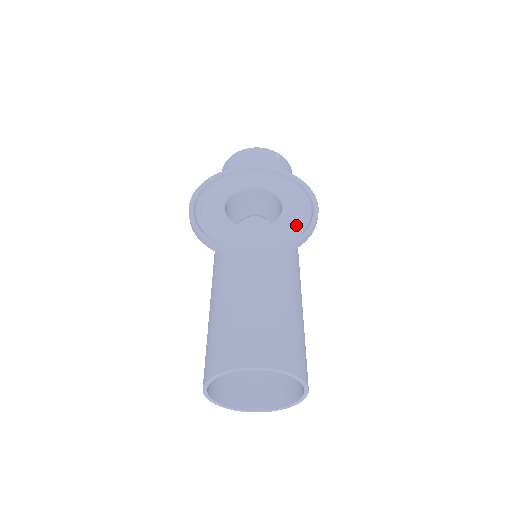
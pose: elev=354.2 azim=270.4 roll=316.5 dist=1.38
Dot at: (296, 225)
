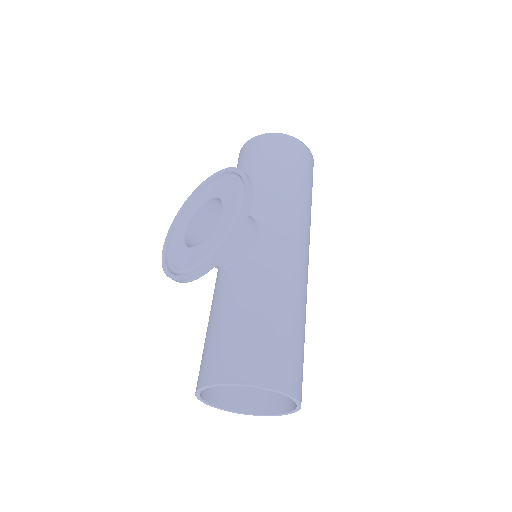
Dot at: (225, 228)
